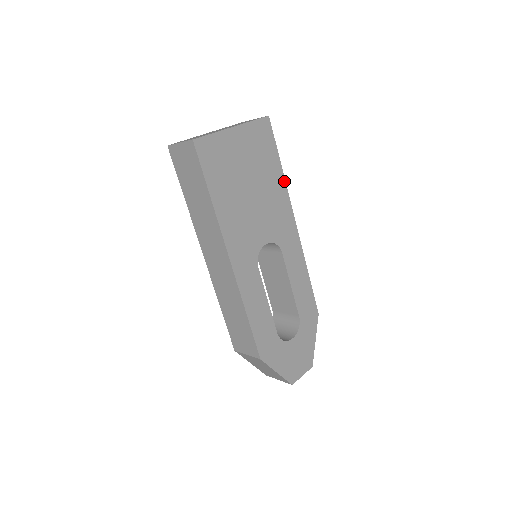
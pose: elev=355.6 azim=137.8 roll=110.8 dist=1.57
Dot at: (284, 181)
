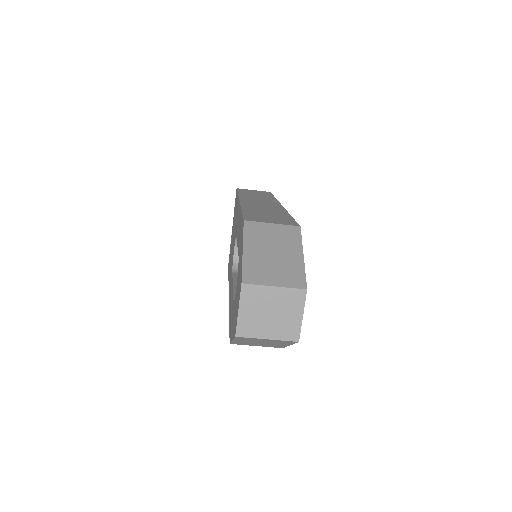
Dot at: occluded
